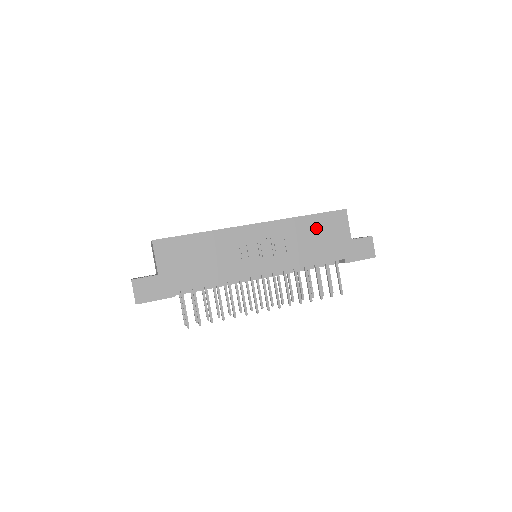
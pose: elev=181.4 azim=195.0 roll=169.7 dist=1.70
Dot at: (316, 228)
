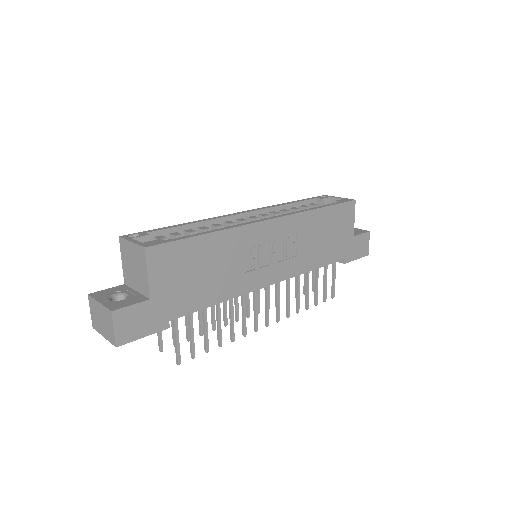
Dot at: (327, 223)
